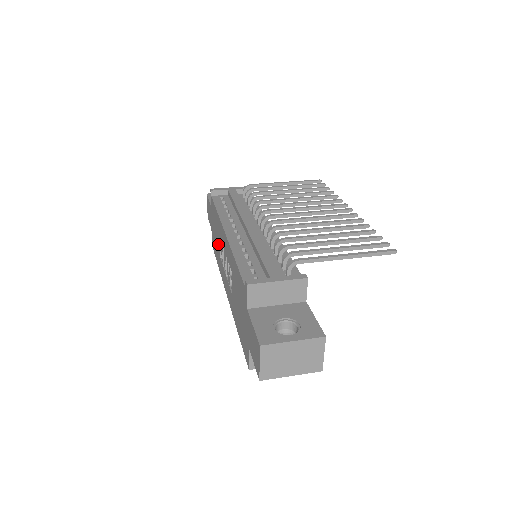
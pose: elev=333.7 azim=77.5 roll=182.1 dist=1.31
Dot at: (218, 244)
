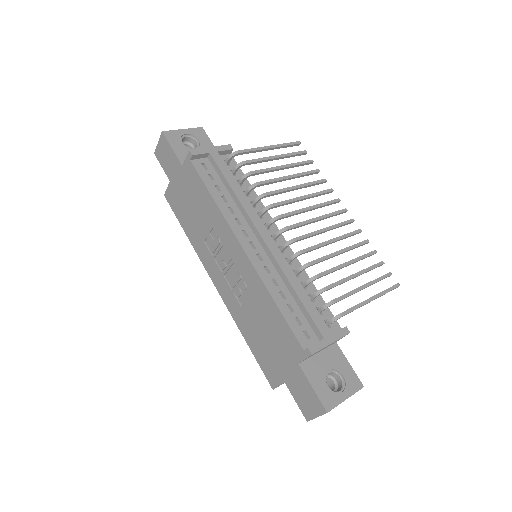
Dot at: (201, 225)
